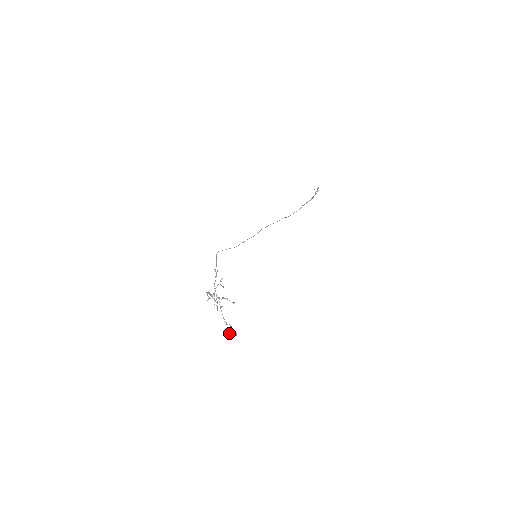
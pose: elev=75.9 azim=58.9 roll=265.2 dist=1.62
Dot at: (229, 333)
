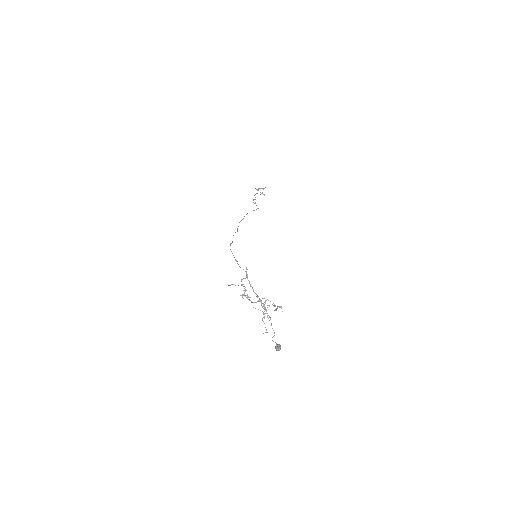
Dot at: occluded
